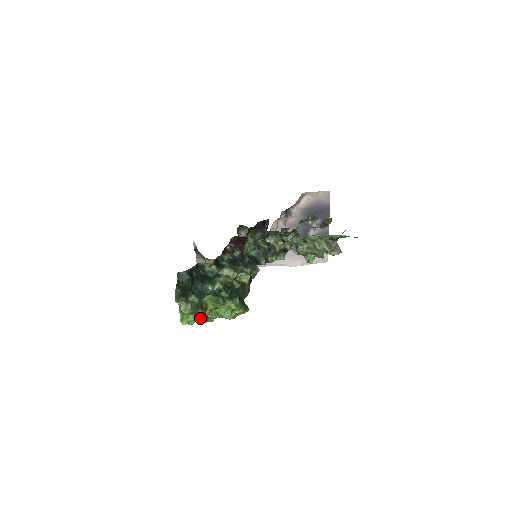
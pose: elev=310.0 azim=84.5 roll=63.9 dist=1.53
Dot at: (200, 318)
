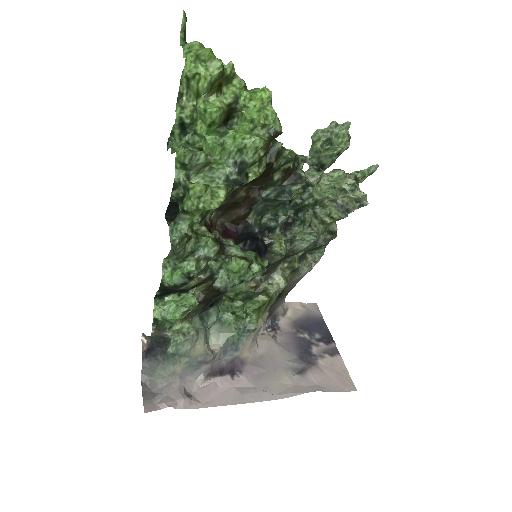
Dot at: (217, 59)
